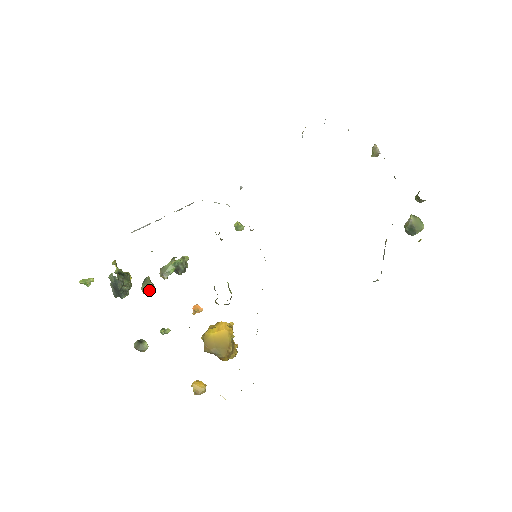
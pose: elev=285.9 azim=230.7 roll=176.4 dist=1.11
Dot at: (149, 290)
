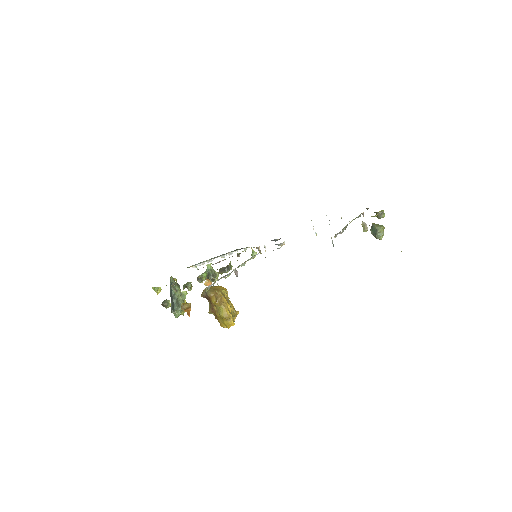
Dot at: (187, 285)
